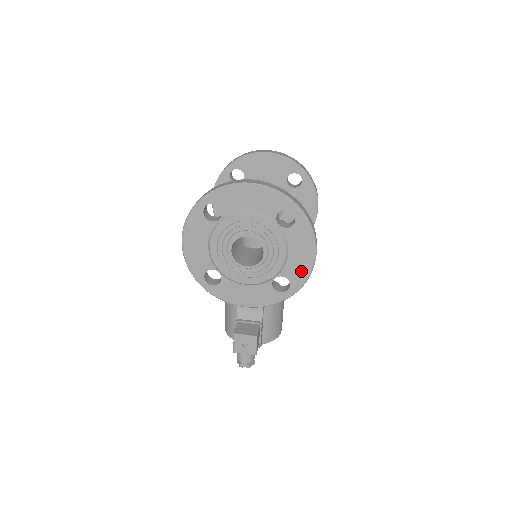
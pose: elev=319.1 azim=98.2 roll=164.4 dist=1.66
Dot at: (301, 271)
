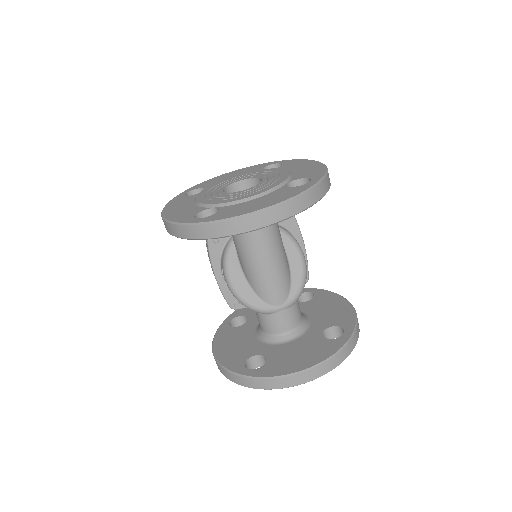
Dot at: occluded
